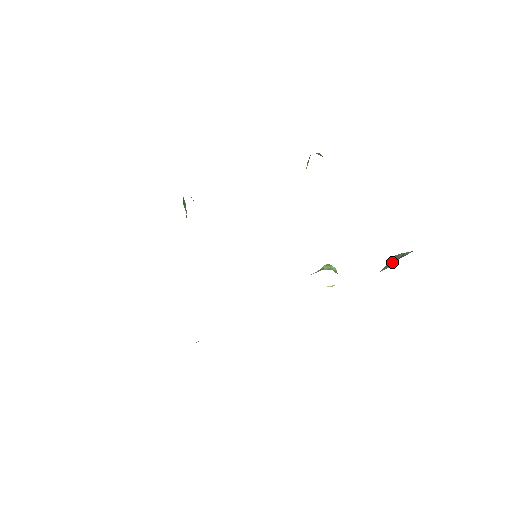
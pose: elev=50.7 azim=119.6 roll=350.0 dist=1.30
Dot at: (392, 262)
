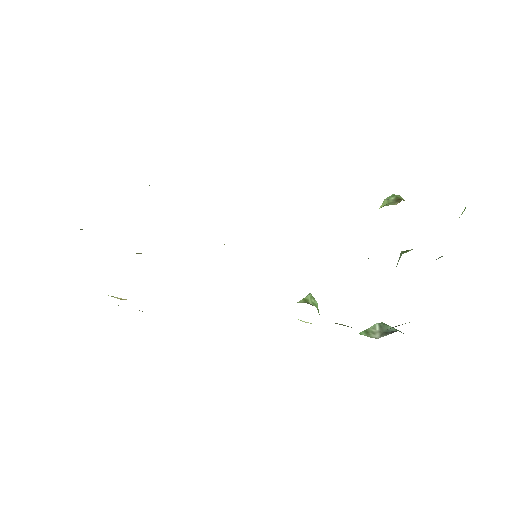
Dot at: (375, 330)
